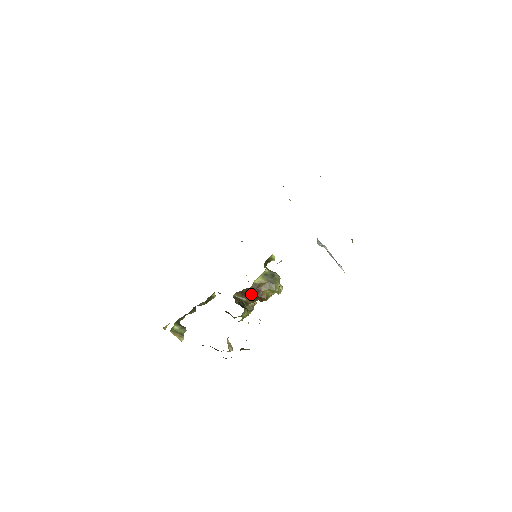
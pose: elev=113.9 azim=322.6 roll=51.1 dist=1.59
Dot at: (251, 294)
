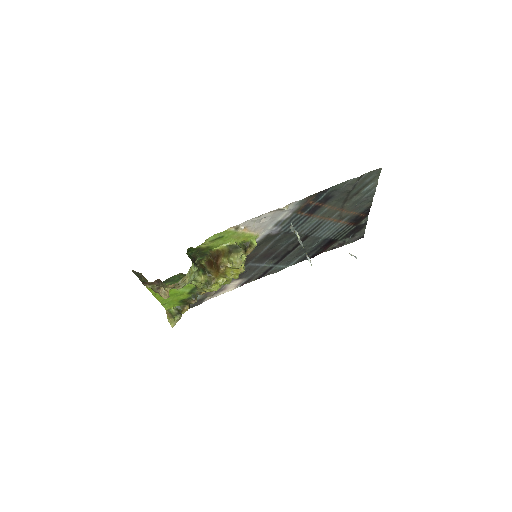
Dot at: (213, 262)
